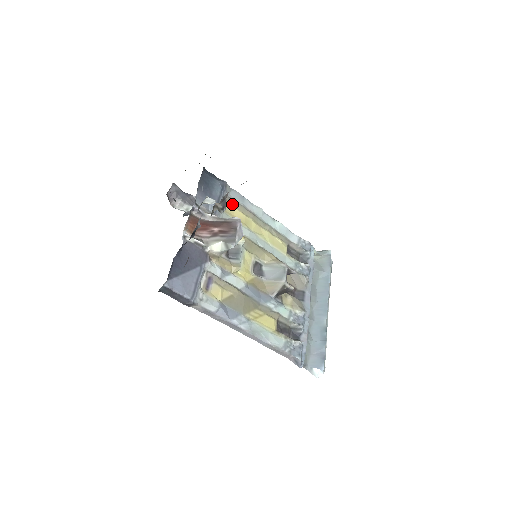
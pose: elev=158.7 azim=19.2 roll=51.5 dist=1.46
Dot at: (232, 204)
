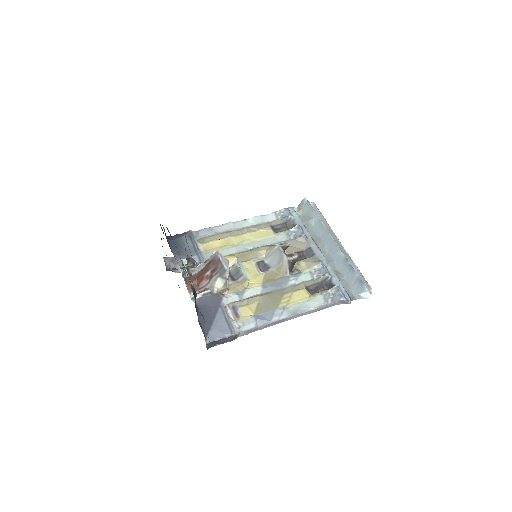
Dot at: (207, 241)
